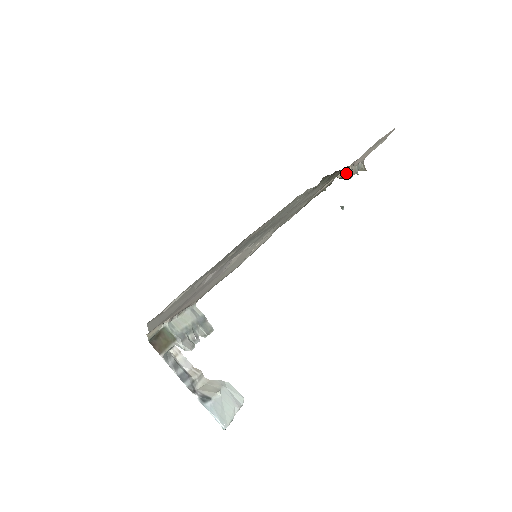
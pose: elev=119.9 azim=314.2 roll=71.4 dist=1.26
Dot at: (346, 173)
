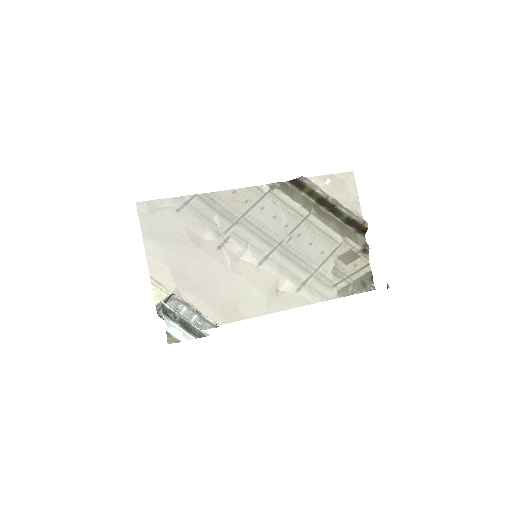
Dot at: (366, 246)
